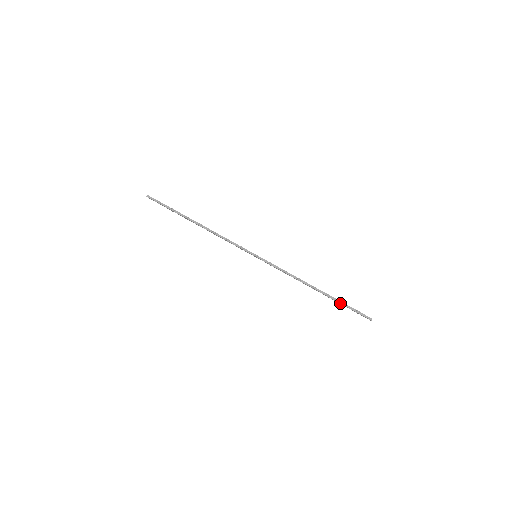
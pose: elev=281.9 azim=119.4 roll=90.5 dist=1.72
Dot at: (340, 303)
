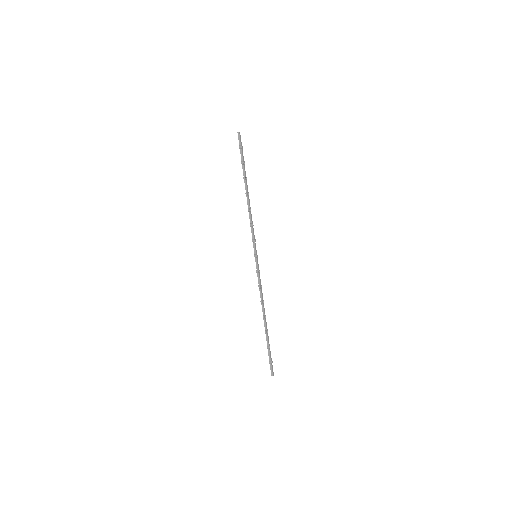
Dot at: (267, 345)
